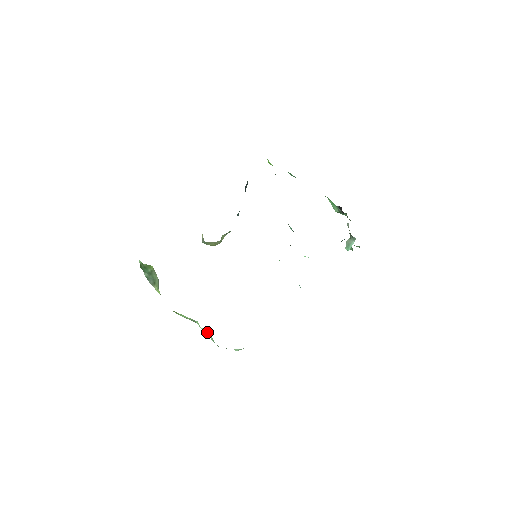
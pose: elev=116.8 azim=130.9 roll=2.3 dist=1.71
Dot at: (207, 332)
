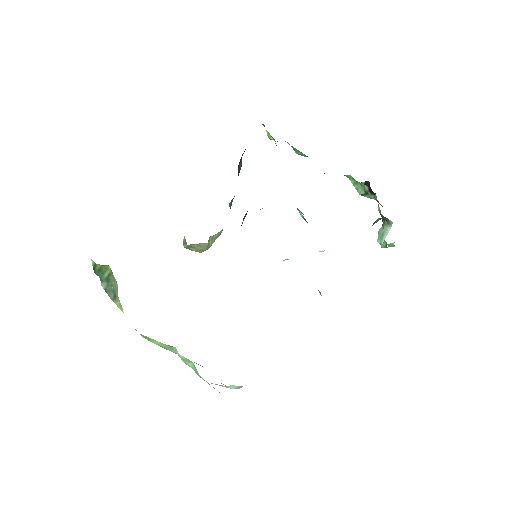
Dot at: (188, 360)
